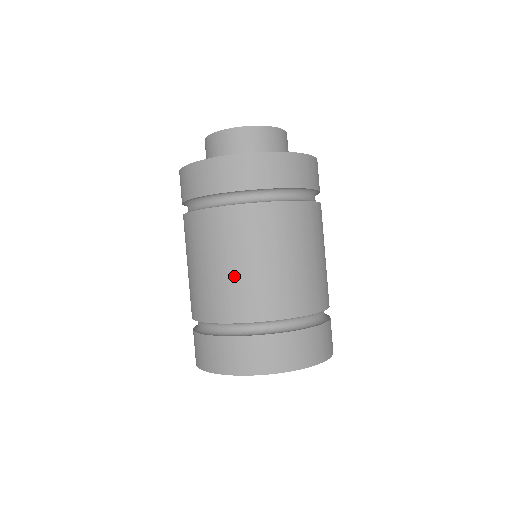
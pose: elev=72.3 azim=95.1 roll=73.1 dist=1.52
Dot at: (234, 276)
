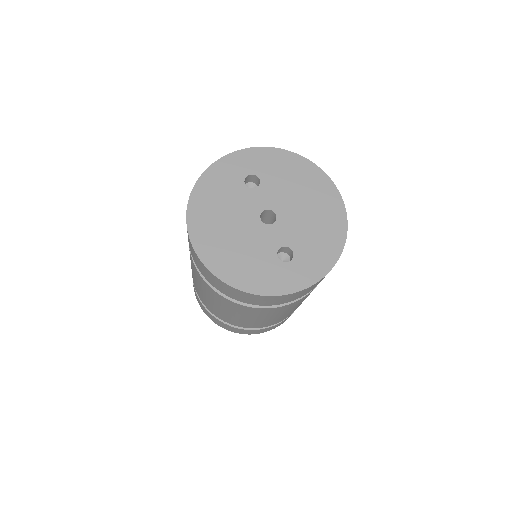
Dot at: occluded
